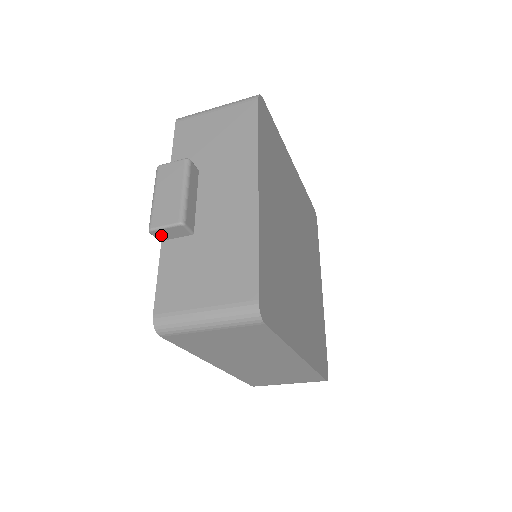
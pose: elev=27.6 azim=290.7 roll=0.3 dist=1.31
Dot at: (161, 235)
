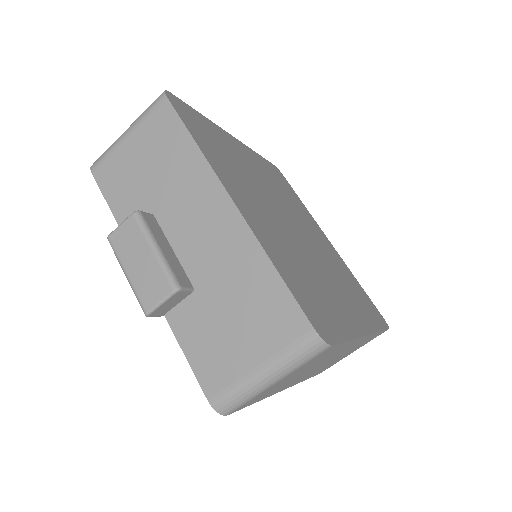
Dot at: (161, 311)
